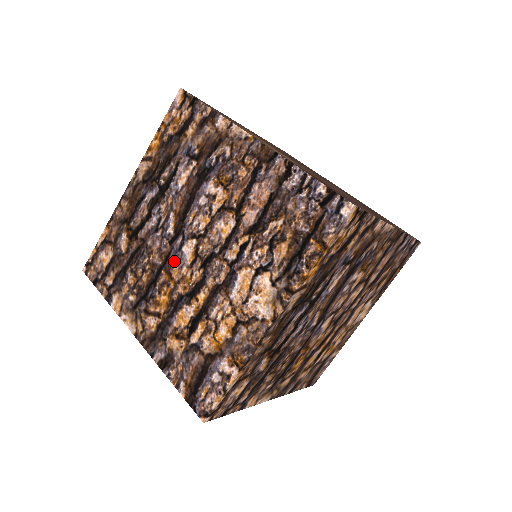
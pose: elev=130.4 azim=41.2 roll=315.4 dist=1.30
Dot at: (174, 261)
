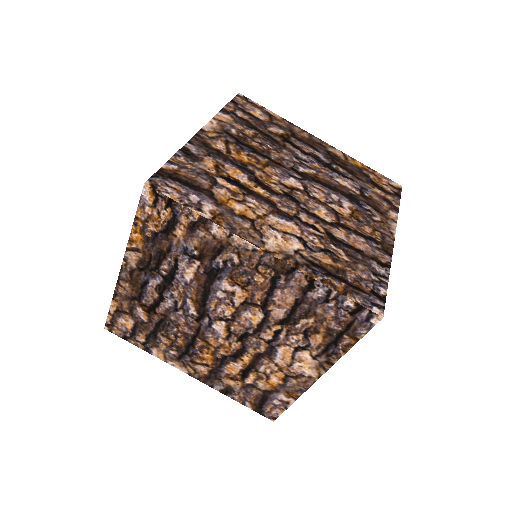
Dot at: (207, 334)
